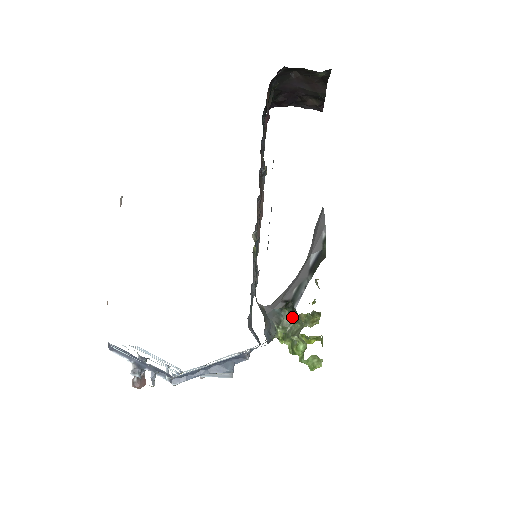
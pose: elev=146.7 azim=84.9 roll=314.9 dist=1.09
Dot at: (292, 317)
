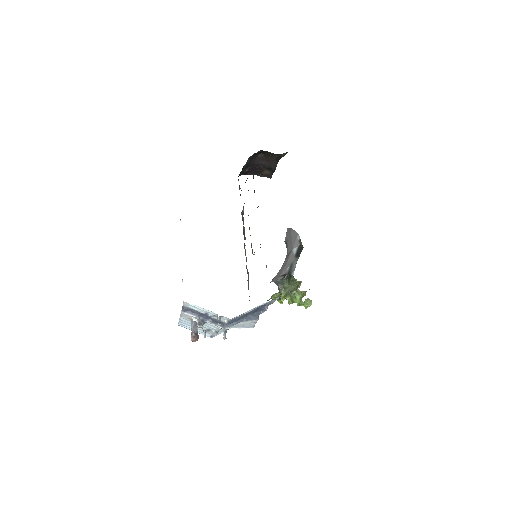
Dot at: (289, 283)
